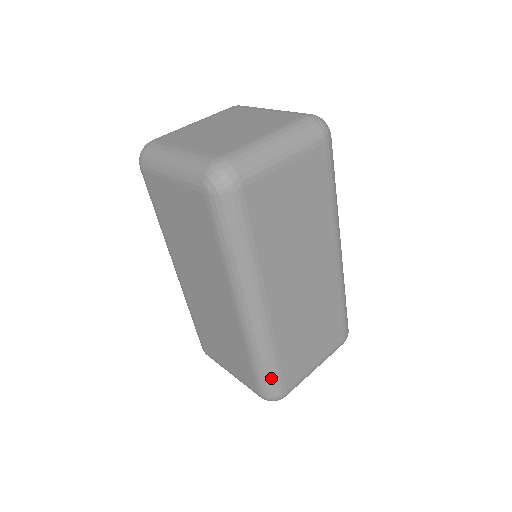
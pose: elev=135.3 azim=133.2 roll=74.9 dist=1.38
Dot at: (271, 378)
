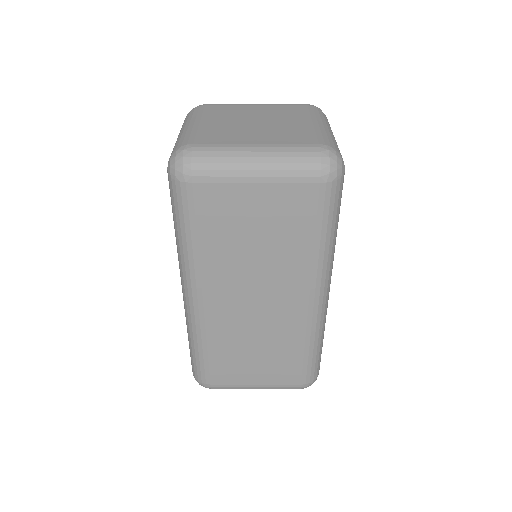
Dot at: (197, 363)
